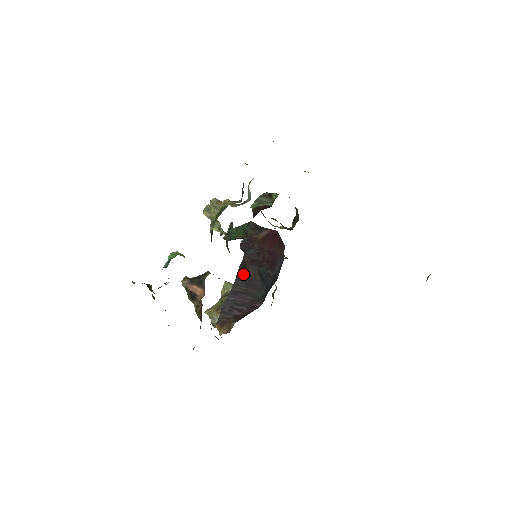
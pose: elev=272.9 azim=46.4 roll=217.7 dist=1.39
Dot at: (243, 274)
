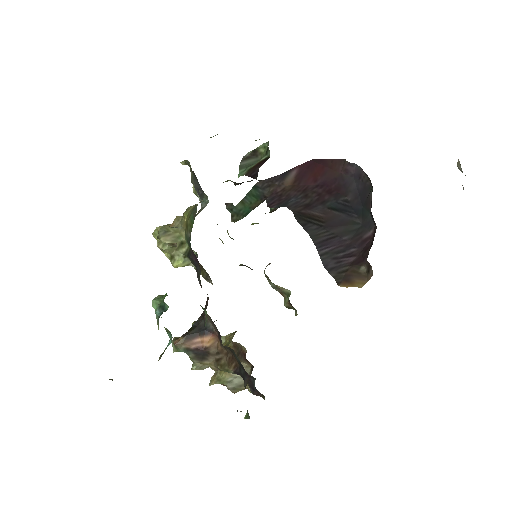
Dot at: (310, 222)
